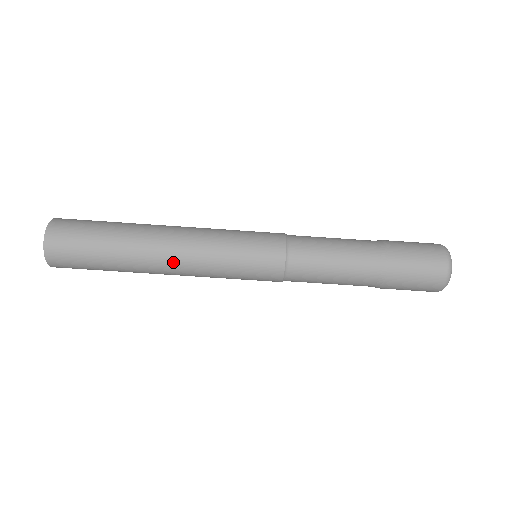
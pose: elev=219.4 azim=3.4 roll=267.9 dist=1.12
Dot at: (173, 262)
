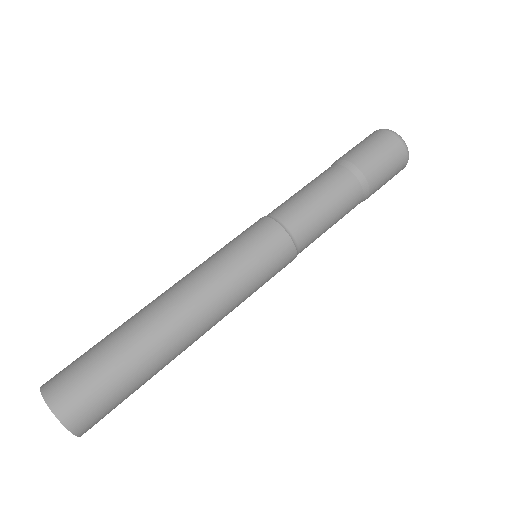
Dot at: (205, 332)
